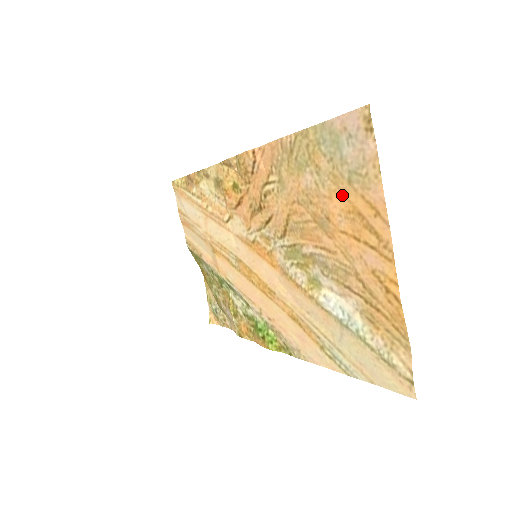
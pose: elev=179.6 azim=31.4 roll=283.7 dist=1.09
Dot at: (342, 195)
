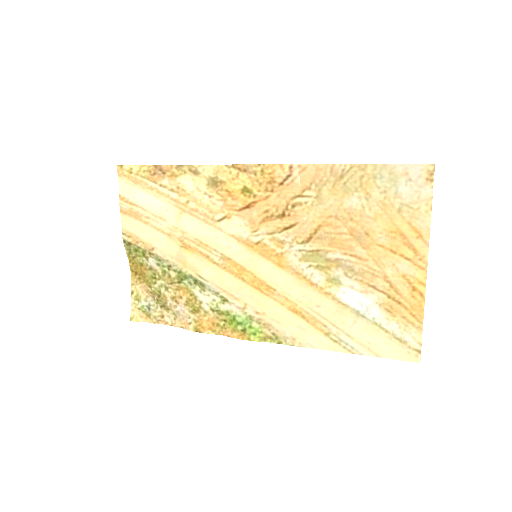
Dot at: (388, 219)
